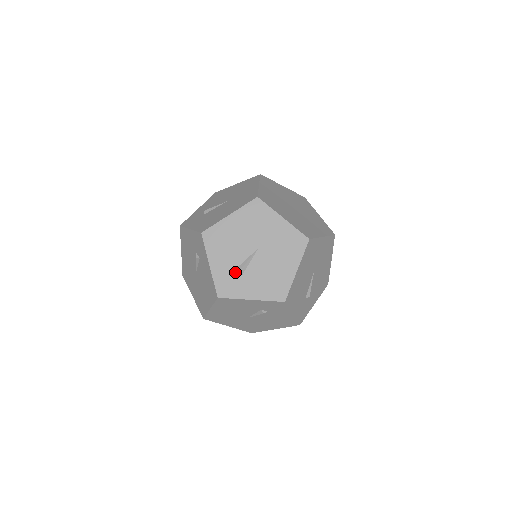
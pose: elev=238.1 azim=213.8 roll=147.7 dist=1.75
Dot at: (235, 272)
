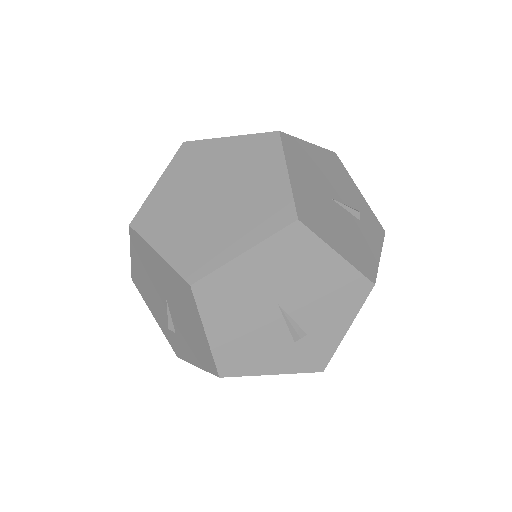
Dot at: (298, 344)
